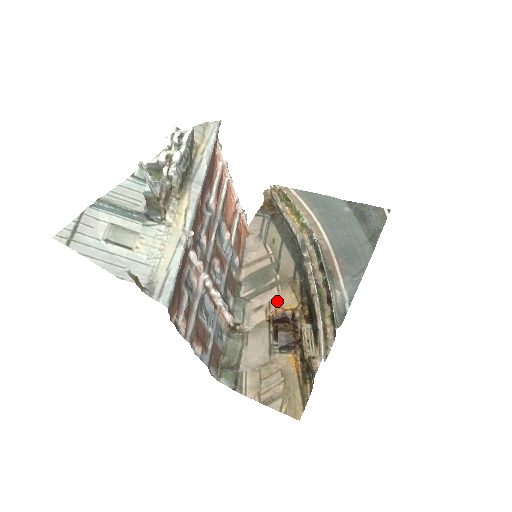
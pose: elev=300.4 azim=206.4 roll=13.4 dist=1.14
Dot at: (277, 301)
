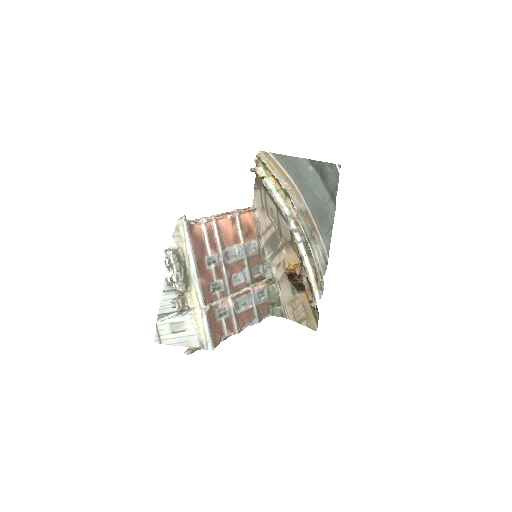
Dot at: (287, 259)
